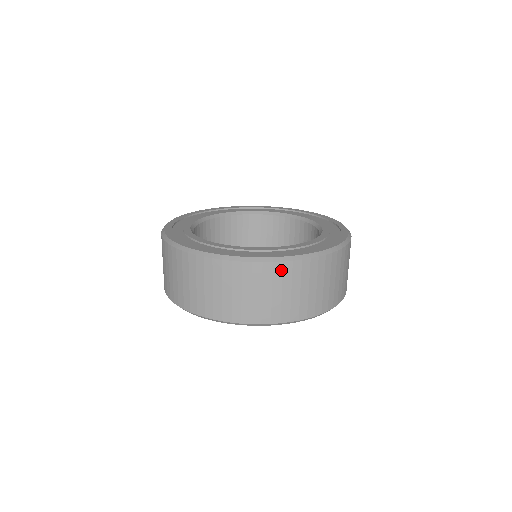
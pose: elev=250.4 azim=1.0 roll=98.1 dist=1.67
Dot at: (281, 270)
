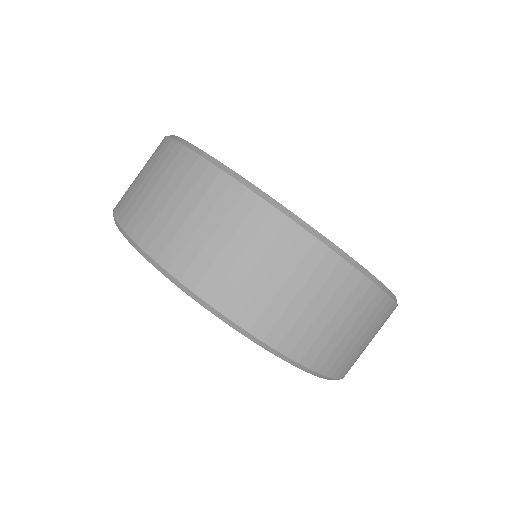
Dot at: (264, 218)
